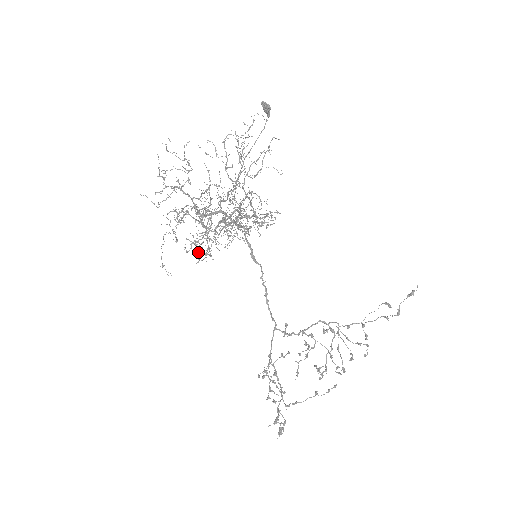
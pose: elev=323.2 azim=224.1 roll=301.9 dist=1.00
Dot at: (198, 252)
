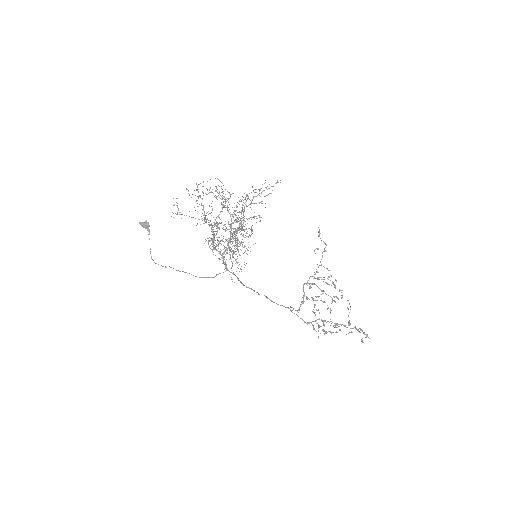
Dot at: (244, 252)
